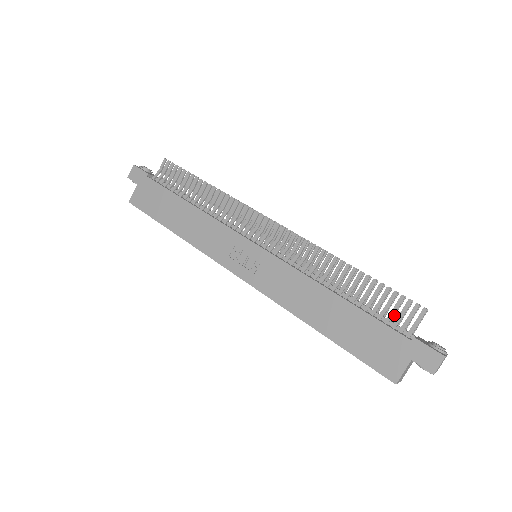
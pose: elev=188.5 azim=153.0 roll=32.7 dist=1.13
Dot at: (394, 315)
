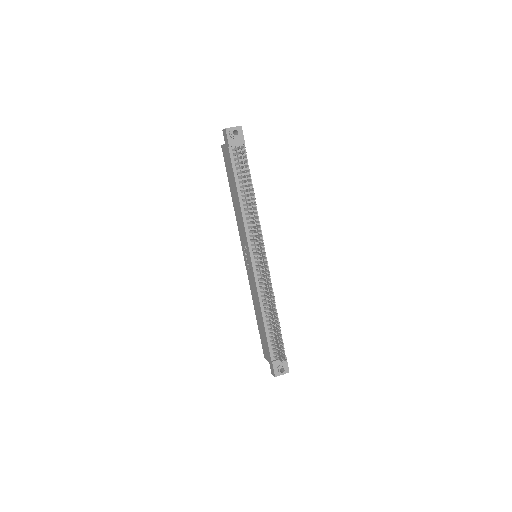
Dot at: occluded
